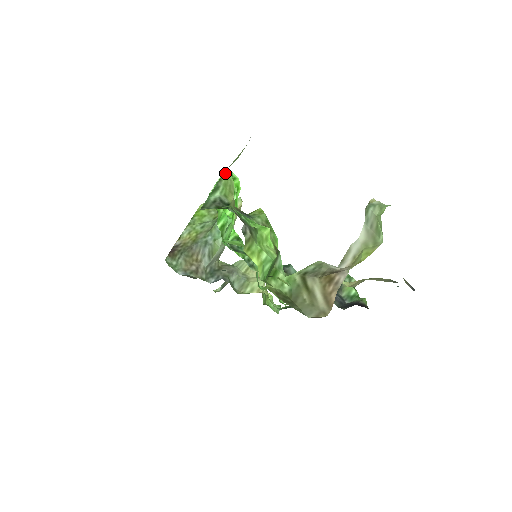
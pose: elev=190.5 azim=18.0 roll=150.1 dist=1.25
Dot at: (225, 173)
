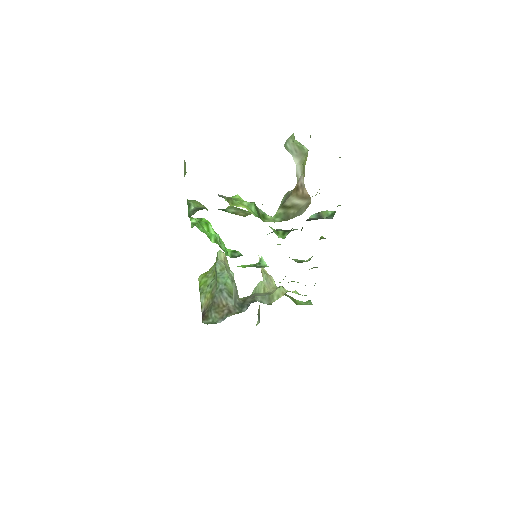
Dot at: occluded
